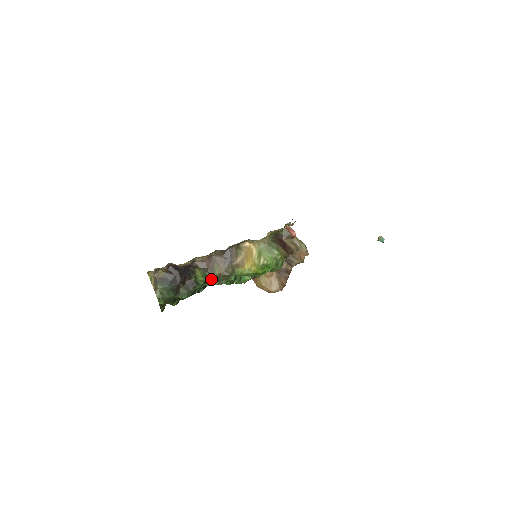
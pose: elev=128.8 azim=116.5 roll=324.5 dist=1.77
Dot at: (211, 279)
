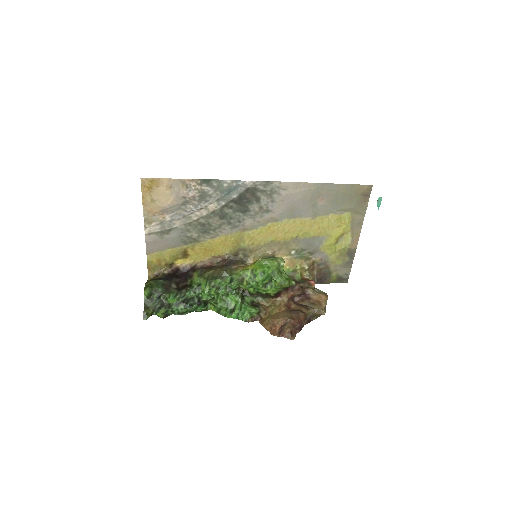
Dot at: (205, 277)
